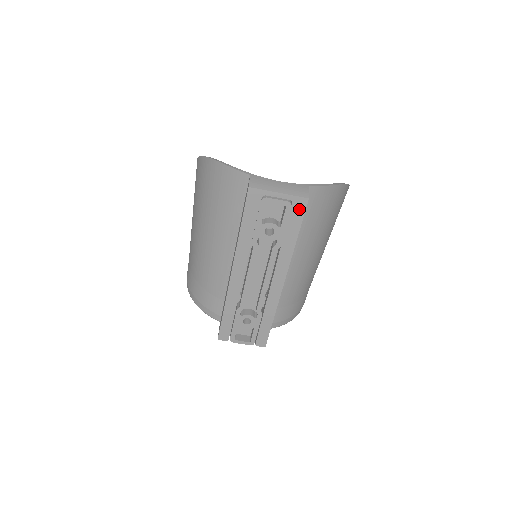
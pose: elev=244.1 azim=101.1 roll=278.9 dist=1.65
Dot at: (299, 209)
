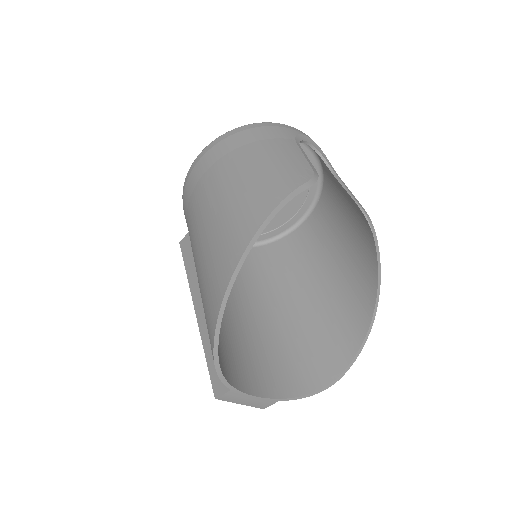
Dot at: occluded
